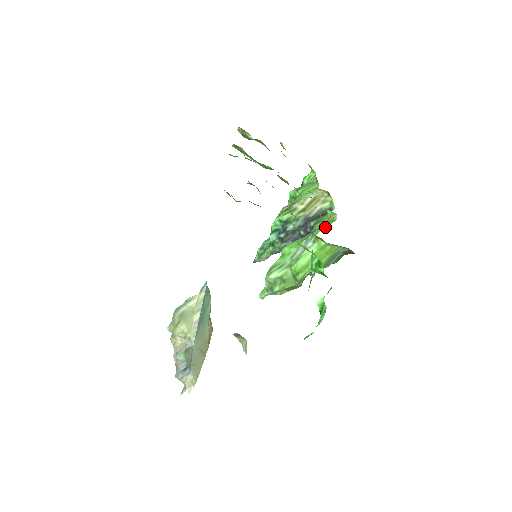
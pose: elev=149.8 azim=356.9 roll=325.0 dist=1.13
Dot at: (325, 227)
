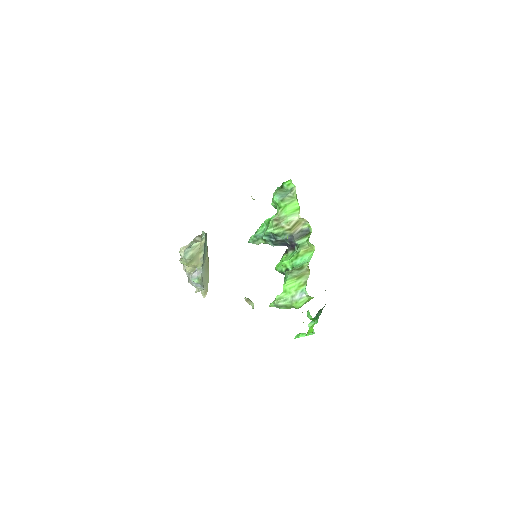
Dot at: (308, 258)
